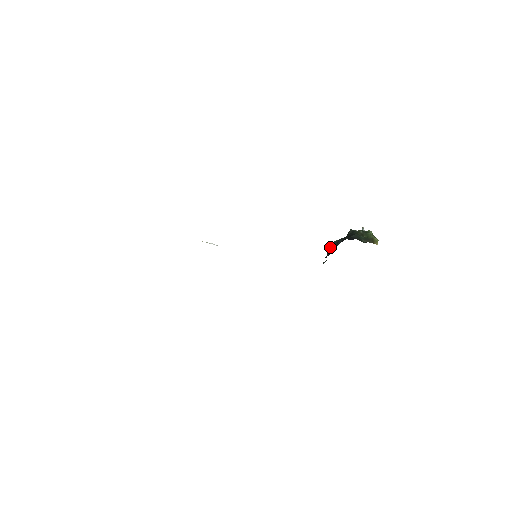
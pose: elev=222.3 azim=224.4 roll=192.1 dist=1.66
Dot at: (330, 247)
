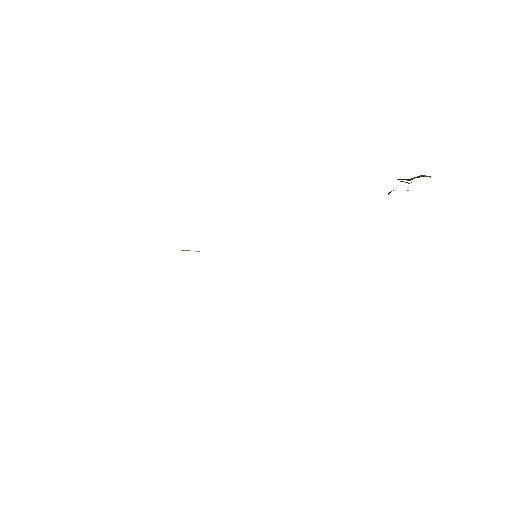
Dot at: occluded
